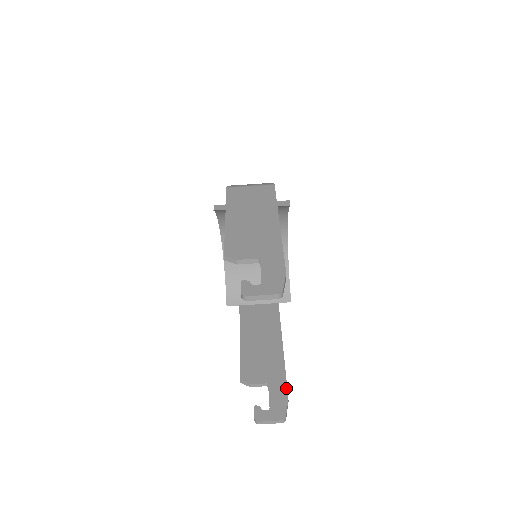
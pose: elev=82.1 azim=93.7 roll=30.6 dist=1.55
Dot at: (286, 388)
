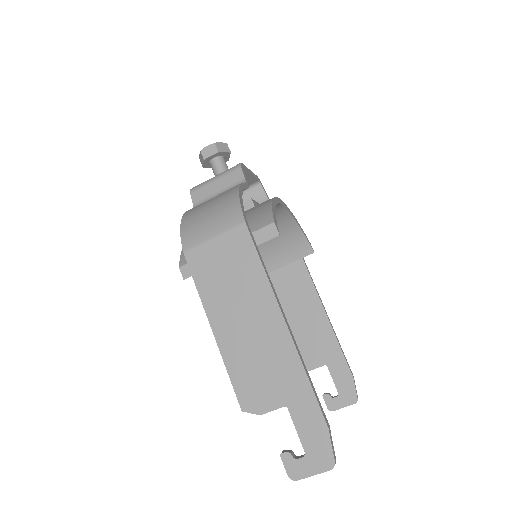
Dot at: (347, 366)
